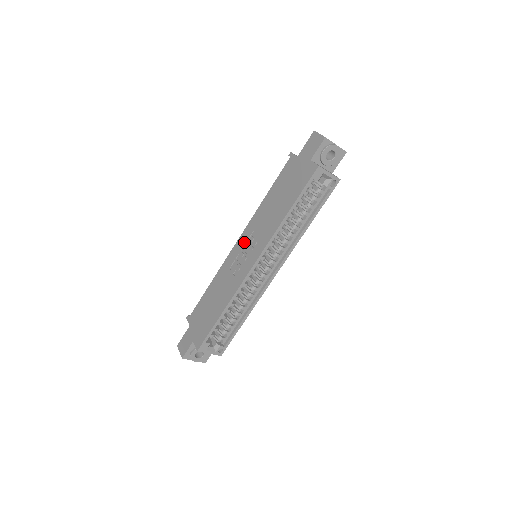
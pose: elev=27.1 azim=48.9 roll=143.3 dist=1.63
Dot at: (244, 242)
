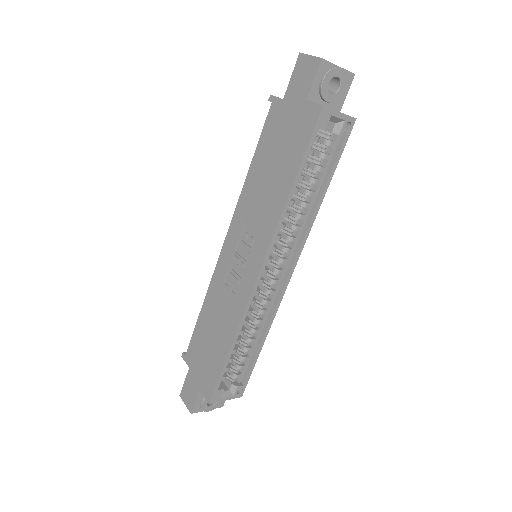
Dot at: (235, 242)
